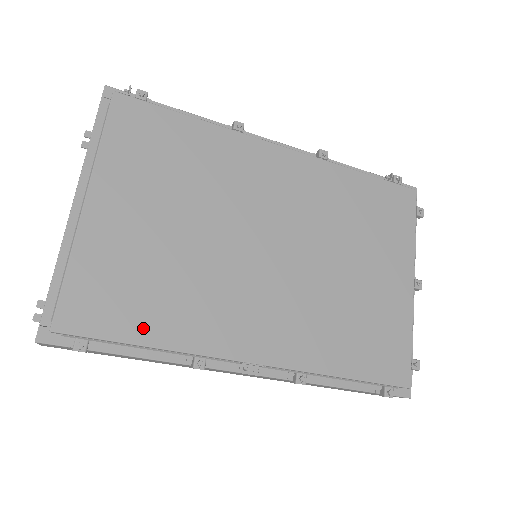
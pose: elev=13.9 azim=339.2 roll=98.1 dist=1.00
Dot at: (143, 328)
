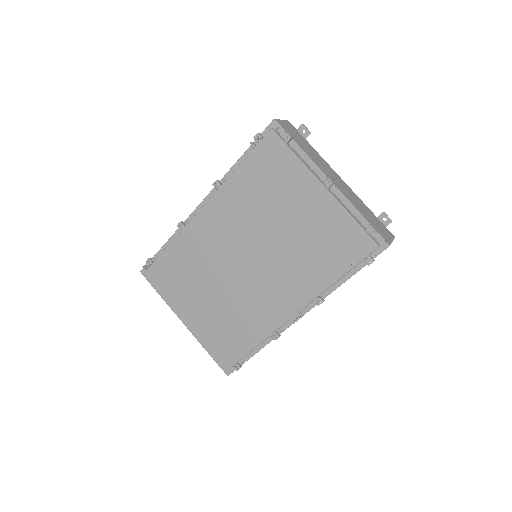
Dot at: (245, 344)
